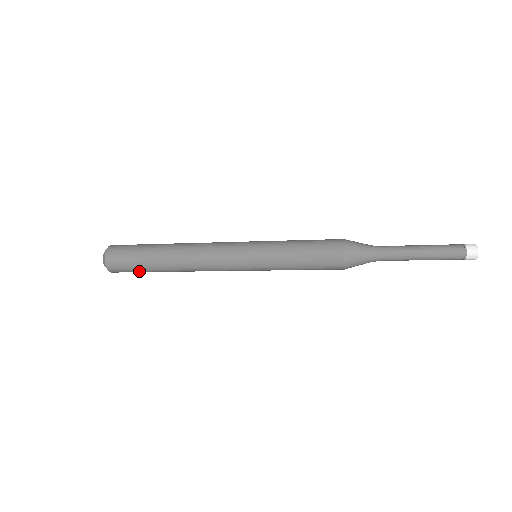
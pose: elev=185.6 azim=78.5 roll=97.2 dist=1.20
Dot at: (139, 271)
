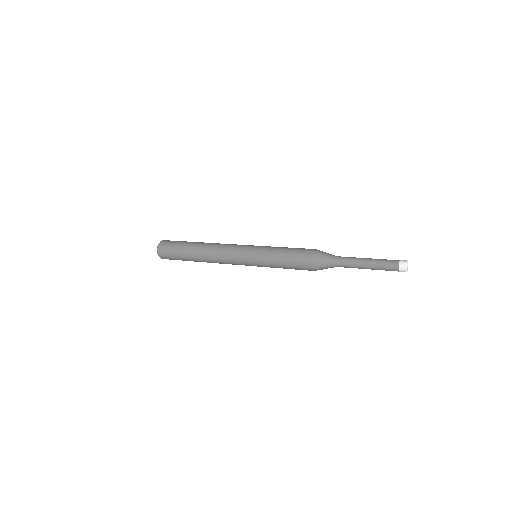
Dot at: occluded
